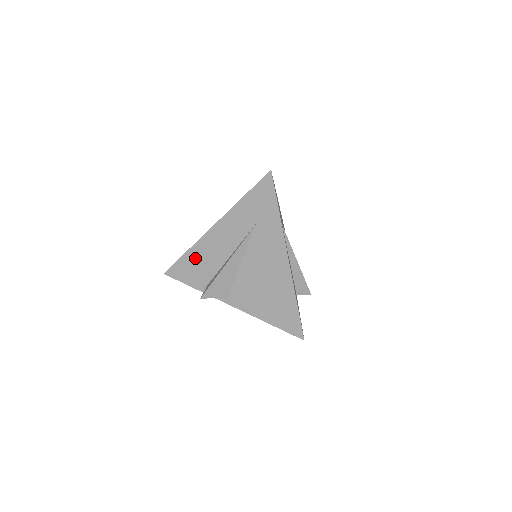
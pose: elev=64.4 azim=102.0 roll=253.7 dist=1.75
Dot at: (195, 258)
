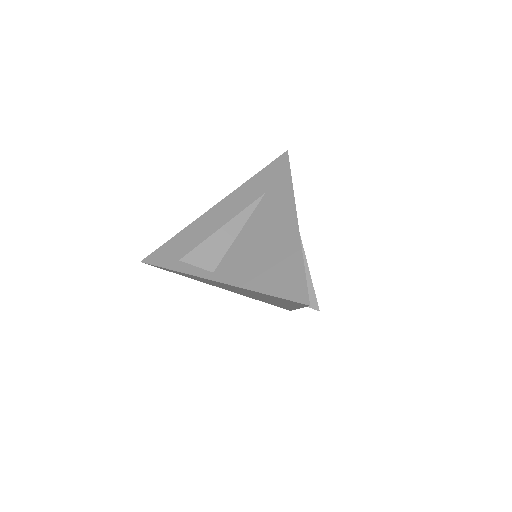
Dot at: (185, 238)
